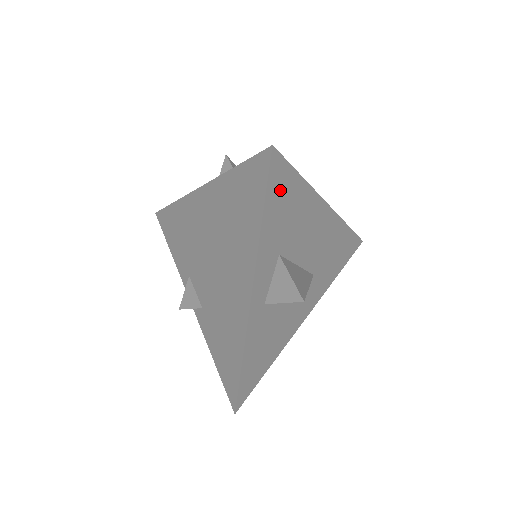
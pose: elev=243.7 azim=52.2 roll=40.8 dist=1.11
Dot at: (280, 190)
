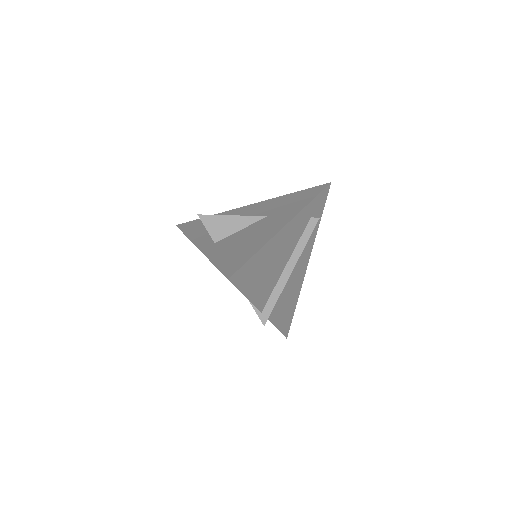
Dot at: (193, 226)
